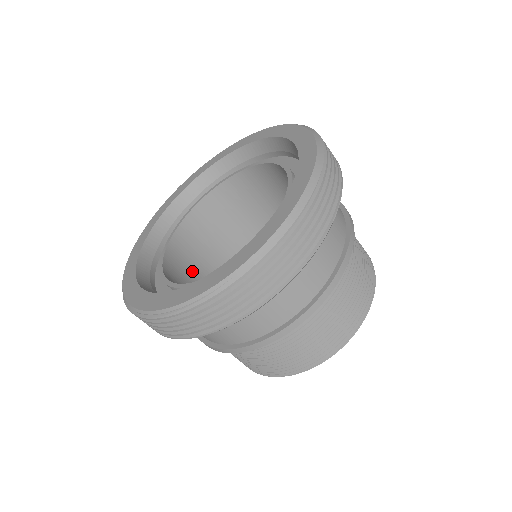
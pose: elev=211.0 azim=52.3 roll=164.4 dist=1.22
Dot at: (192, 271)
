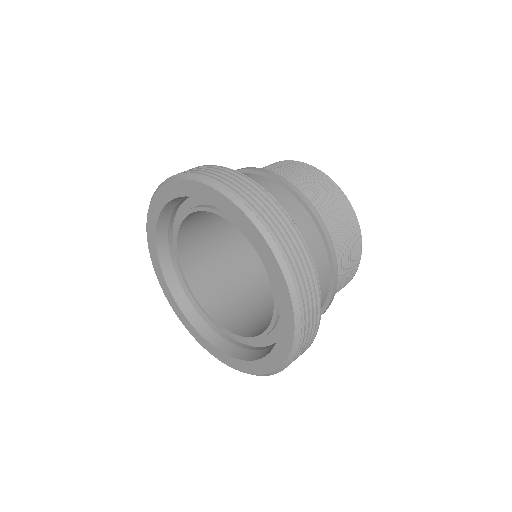
Dot at: (213, 273)
